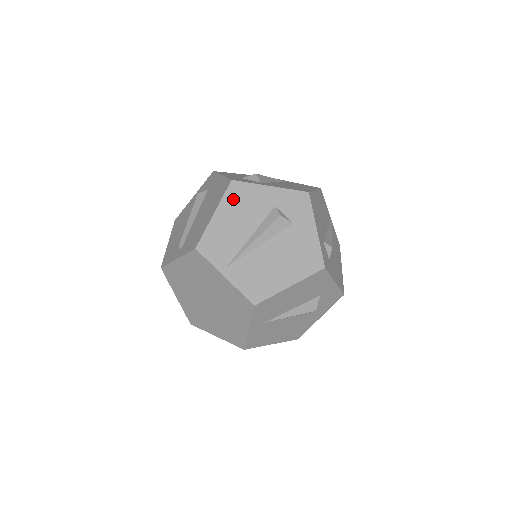
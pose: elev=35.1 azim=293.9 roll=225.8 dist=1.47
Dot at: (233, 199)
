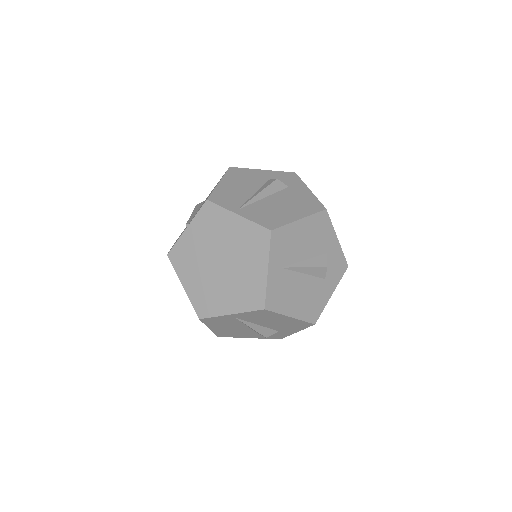
Dot at: (233, 175)
